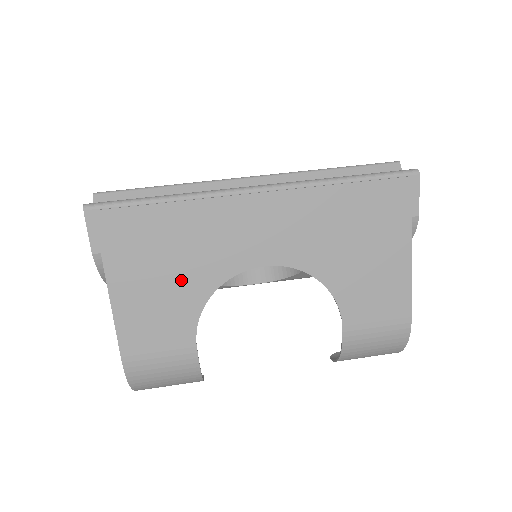
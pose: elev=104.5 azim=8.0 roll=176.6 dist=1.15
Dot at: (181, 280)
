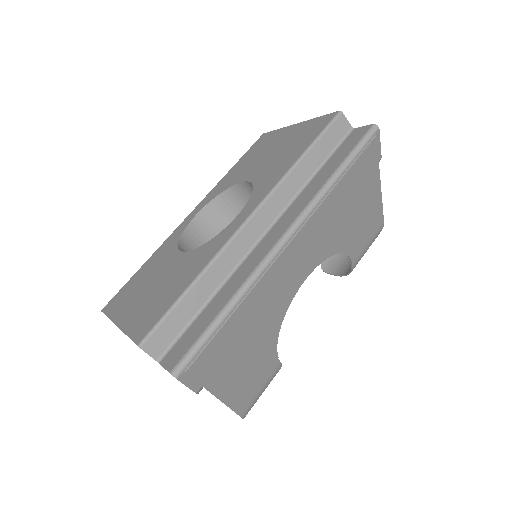
Dot at: (260, 342)
